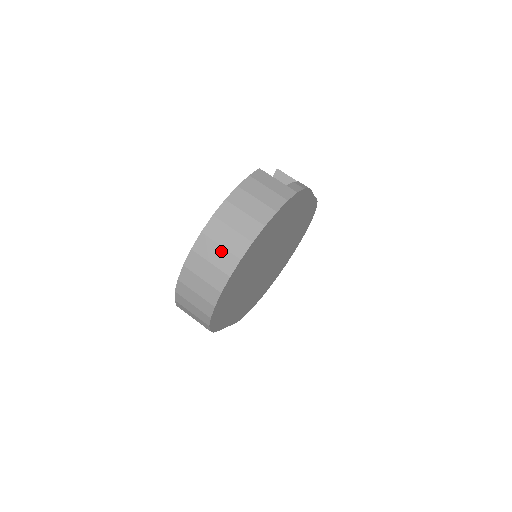
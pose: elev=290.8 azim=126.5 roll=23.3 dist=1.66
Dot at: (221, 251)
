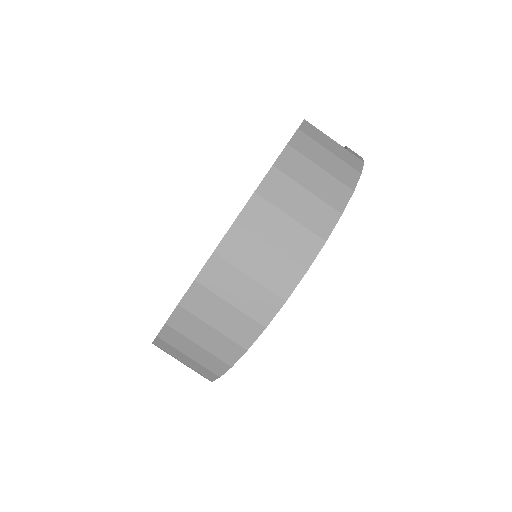
Dot at: (271, 256)
